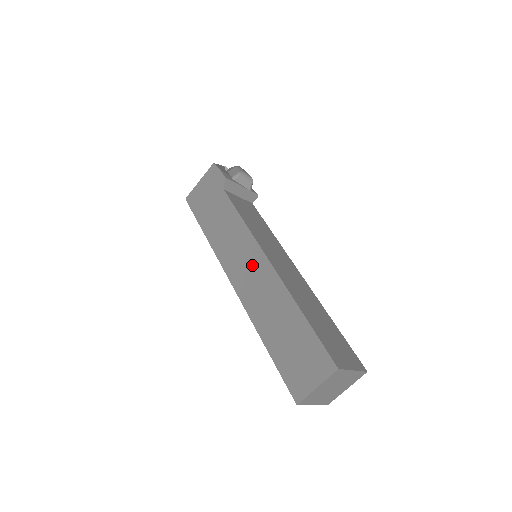
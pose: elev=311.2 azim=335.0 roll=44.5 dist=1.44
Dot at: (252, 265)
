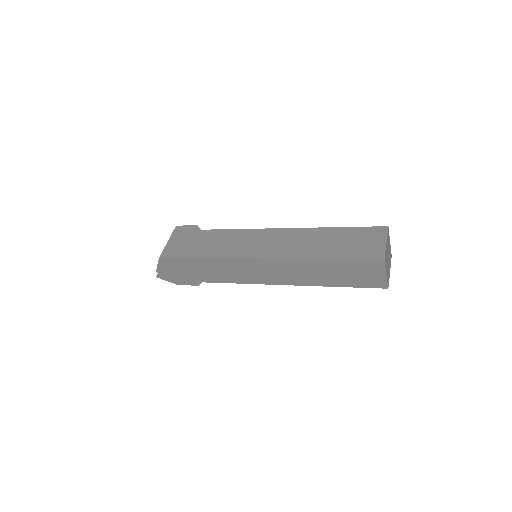
Dot at: (271, 239)
